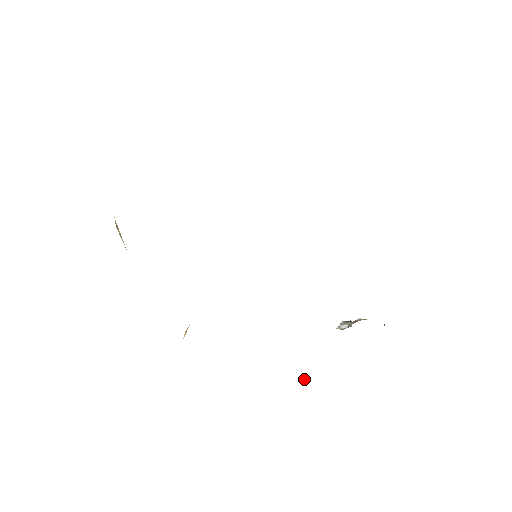
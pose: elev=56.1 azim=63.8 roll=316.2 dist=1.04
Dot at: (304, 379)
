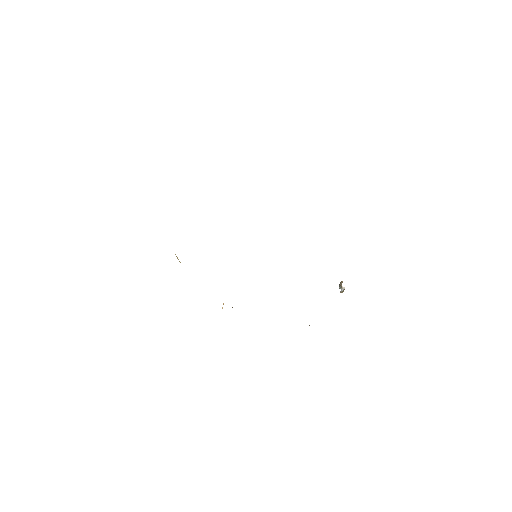
Dot at: occluded
